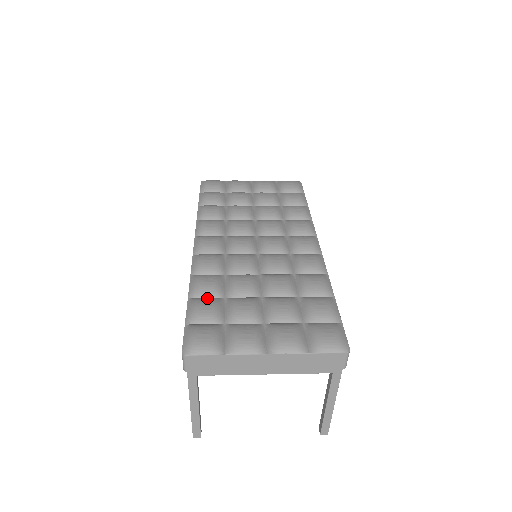
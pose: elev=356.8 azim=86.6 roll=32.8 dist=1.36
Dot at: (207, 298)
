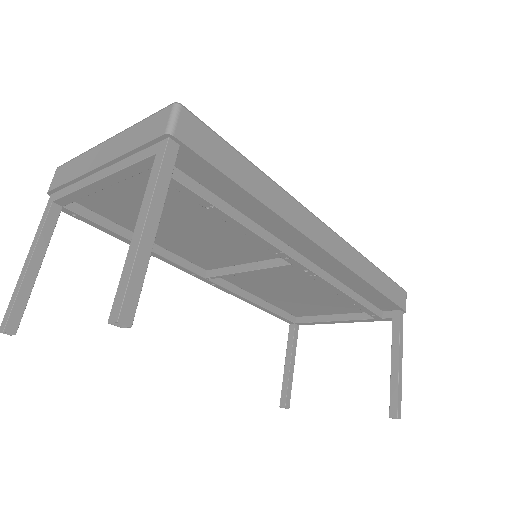
Dot at: occluded
